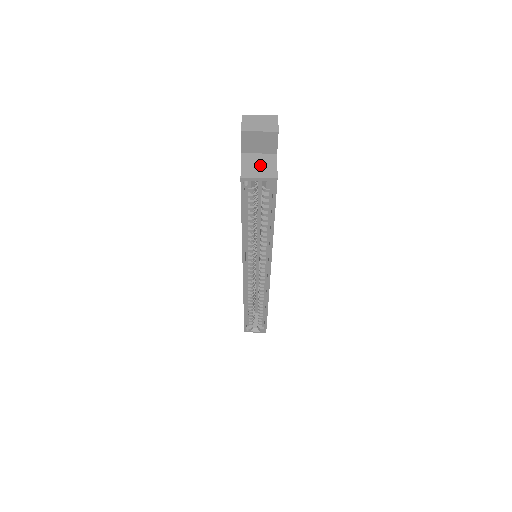
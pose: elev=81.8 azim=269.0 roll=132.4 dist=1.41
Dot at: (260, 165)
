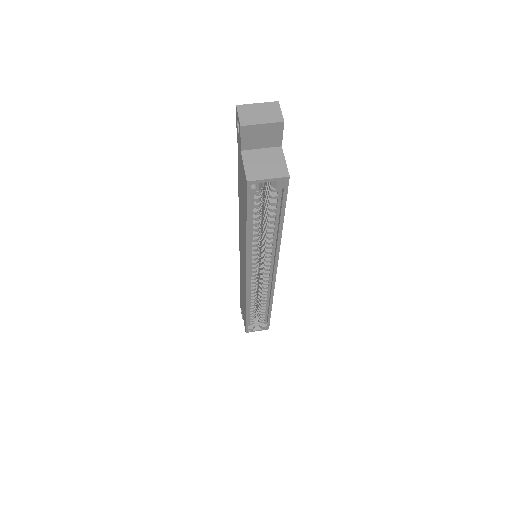
Dot at: (266, 163)
